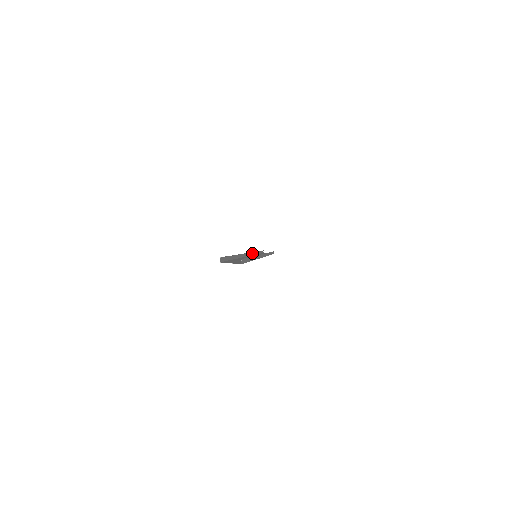
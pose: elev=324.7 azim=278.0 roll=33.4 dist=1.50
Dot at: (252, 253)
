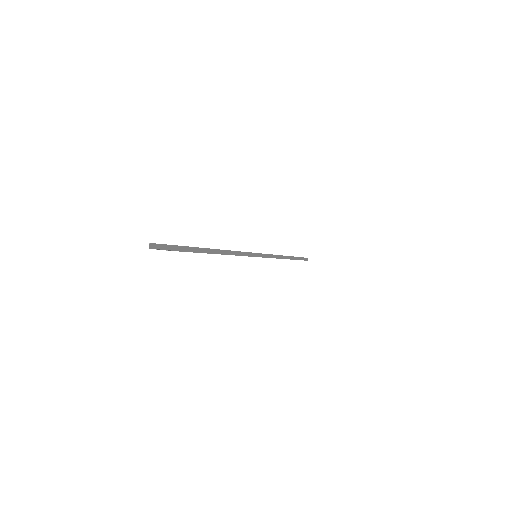
Dot at: occluded
